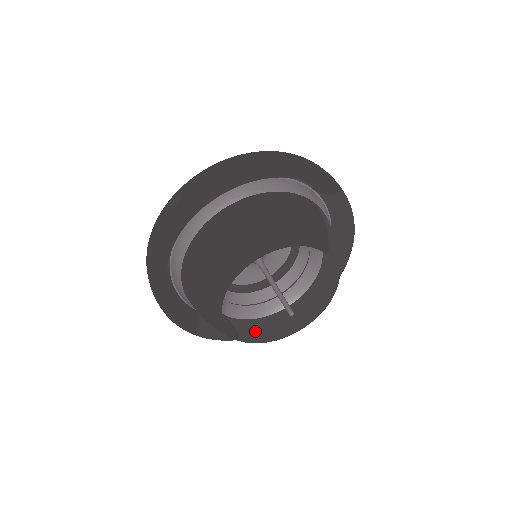
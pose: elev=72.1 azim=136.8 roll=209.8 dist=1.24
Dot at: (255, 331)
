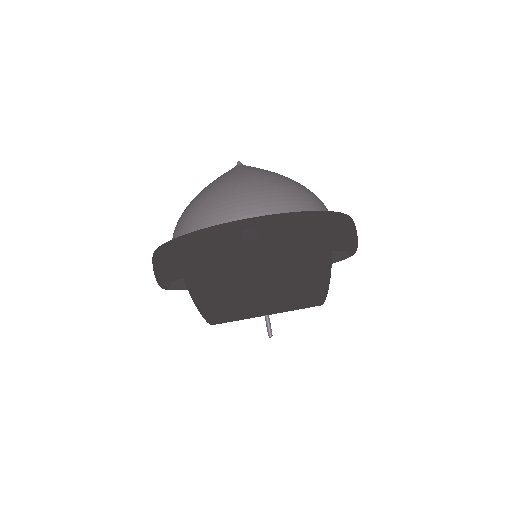
Dot at: occluded
